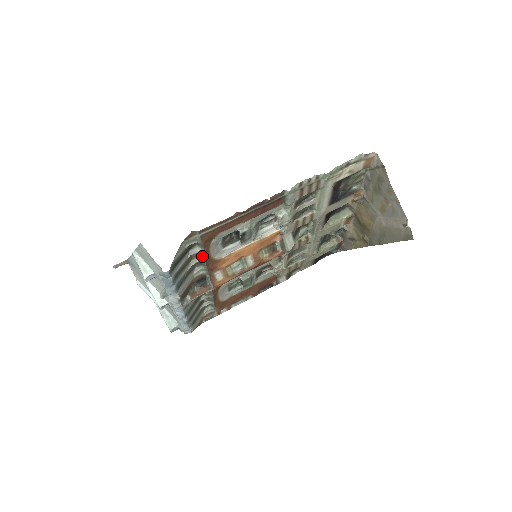
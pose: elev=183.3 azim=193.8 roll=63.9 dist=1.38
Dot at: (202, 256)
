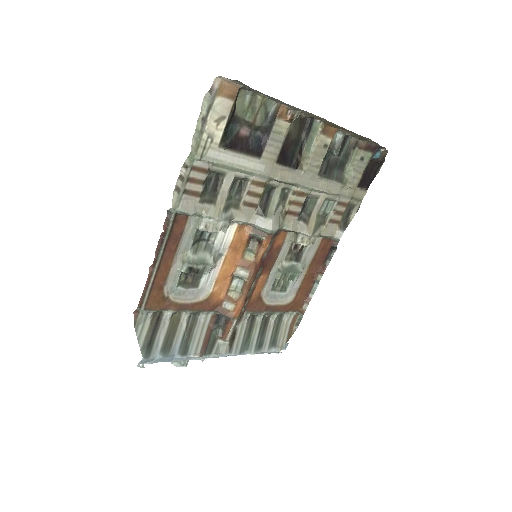
Dot at: (182, 311)
